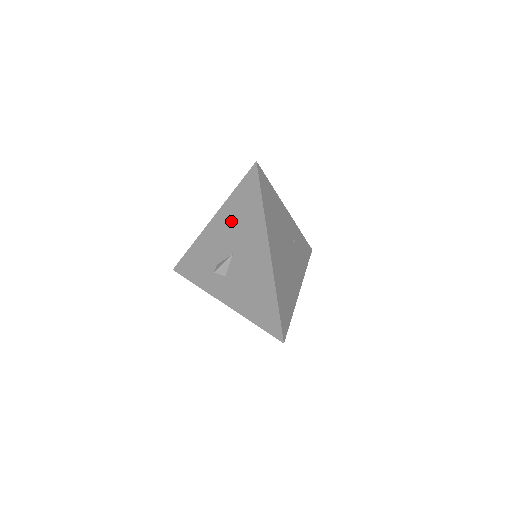
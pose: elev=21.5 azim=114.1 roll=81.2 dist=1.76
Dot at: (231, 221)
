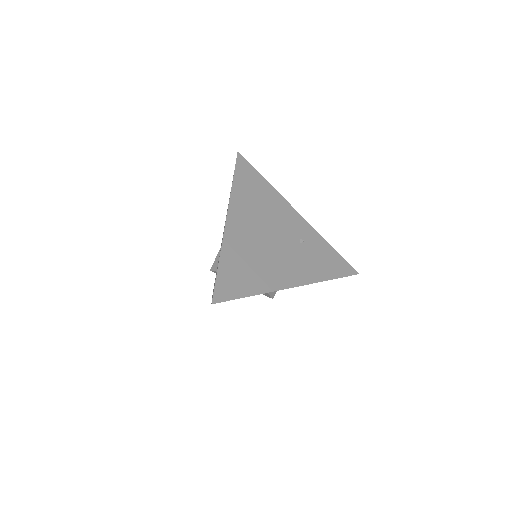
Dot at: occluded
